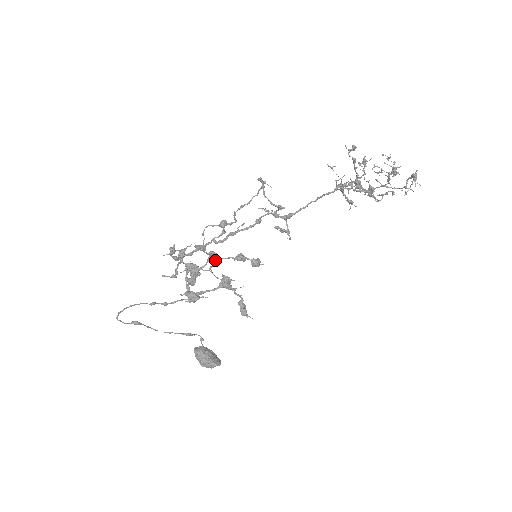
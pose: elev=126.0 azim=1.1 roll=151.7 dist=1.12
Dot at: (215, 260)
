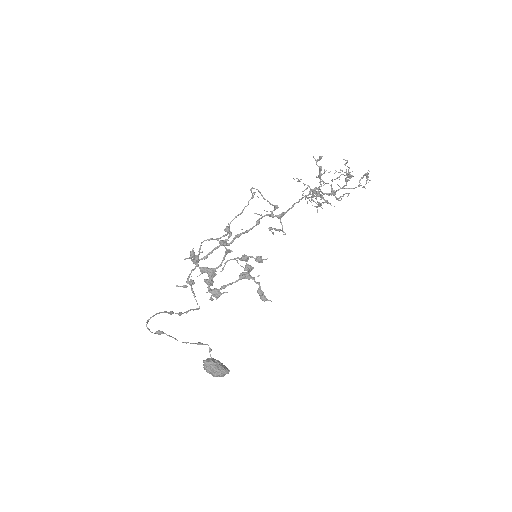
Dot at: (225, 262)
